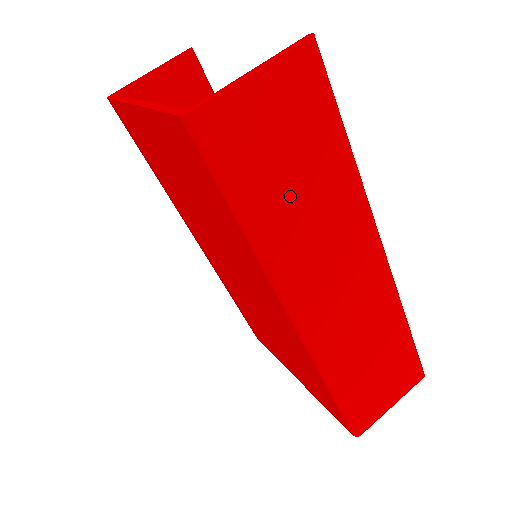
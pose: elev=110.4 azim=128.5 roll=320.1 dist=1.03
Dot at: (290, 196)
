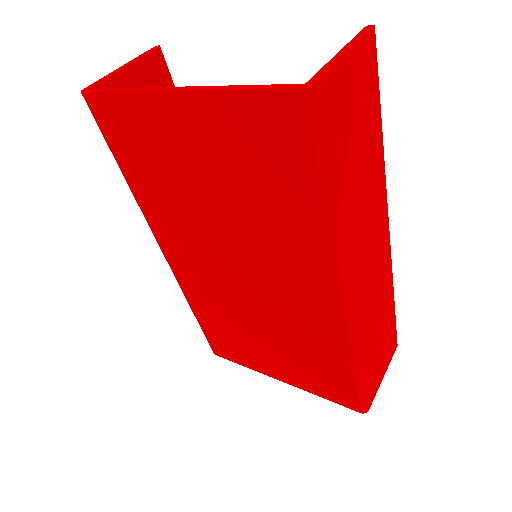
Dot at: (354, 176)
